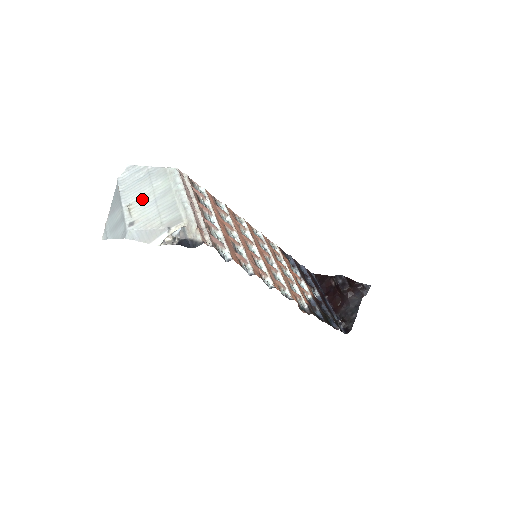
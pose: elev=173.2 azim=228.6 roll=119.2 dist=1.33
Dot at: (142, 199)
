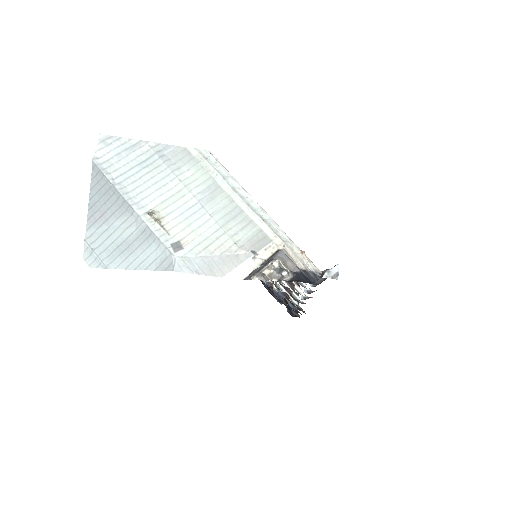
Dot at: (172, 201)
